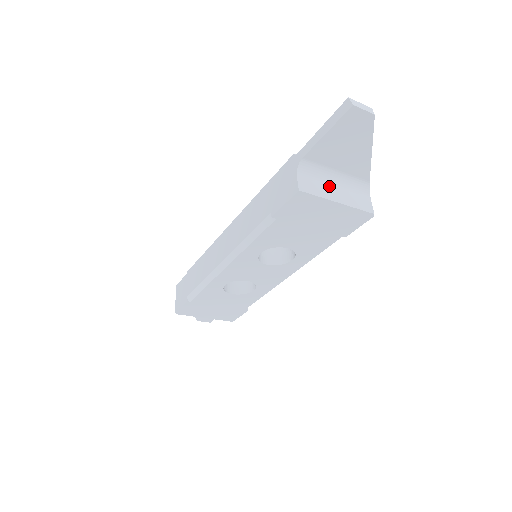
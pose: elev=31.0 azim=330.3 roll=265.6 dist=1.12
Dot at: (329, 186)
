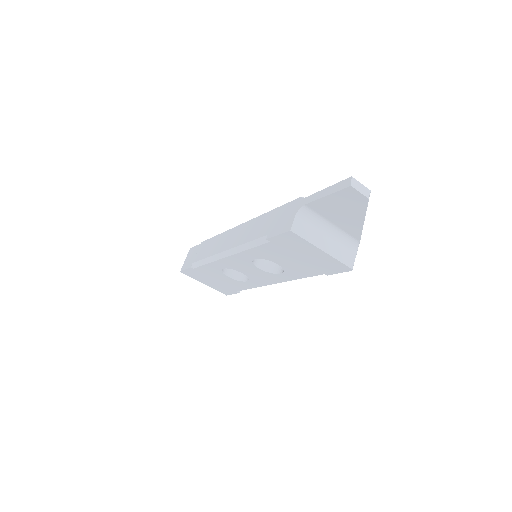
Dot at: (321, 233)
